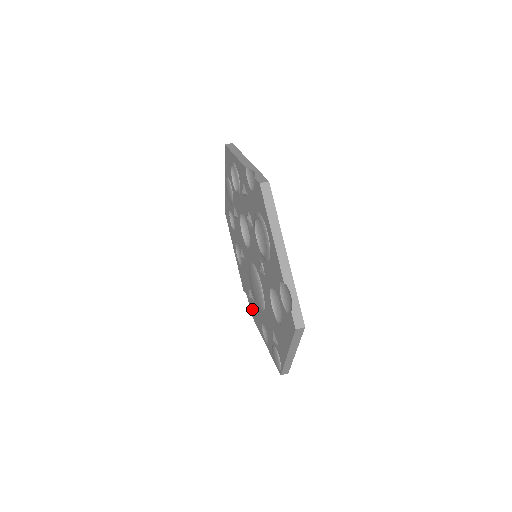
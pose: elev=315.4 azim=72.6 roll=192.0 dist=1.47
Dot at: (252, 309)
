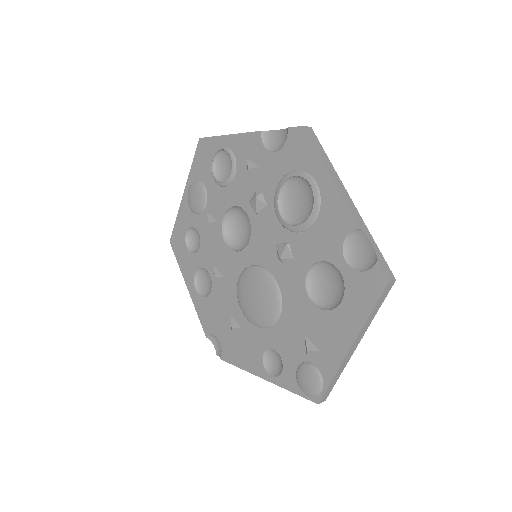
Dot at: (232, 348)
